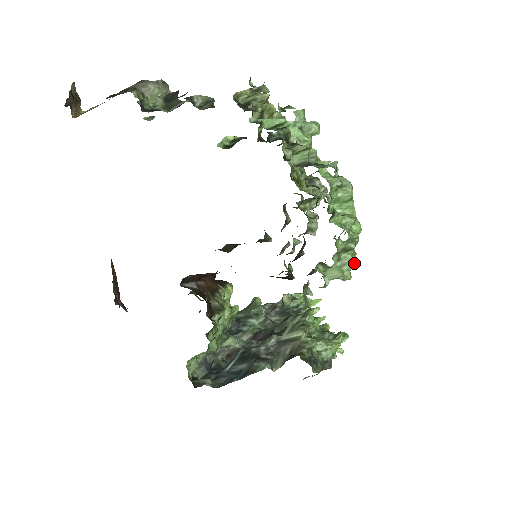
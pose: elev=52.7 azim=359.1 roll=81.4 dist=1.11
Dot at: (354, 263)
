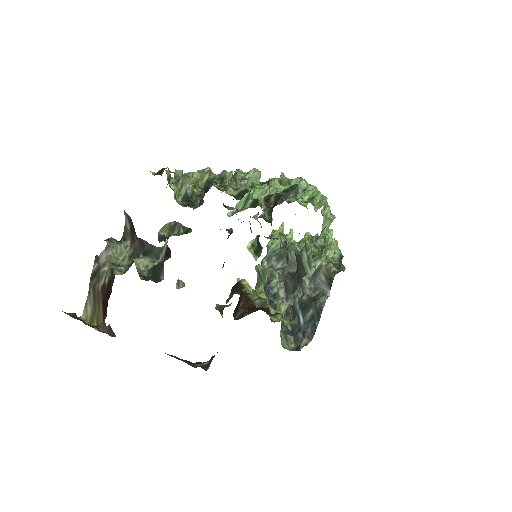
Dot at: occluded
